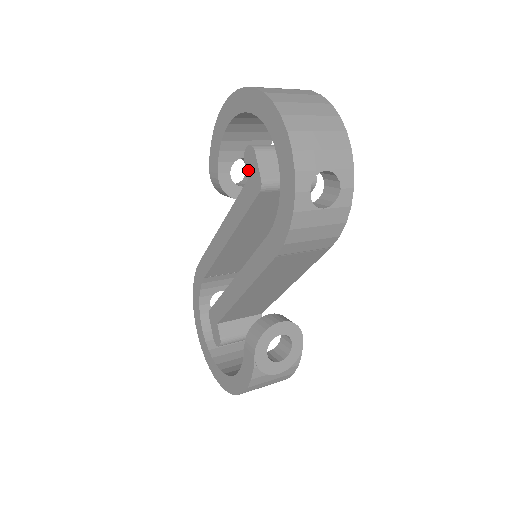
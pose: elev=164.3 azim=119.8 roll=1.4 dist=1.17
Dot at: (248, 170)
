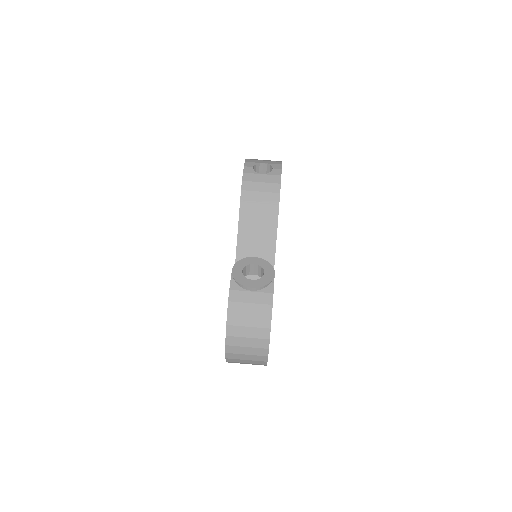
Dot at: occluded
